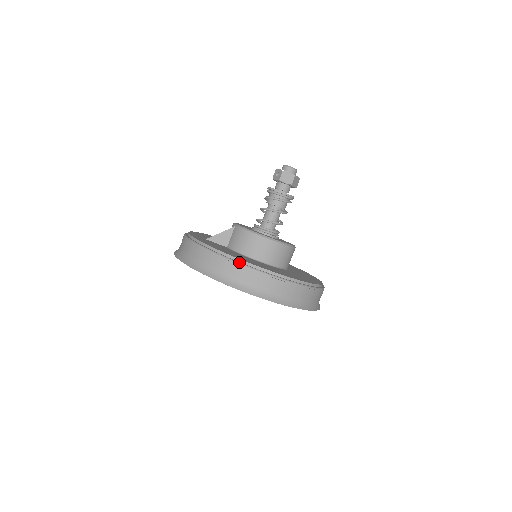
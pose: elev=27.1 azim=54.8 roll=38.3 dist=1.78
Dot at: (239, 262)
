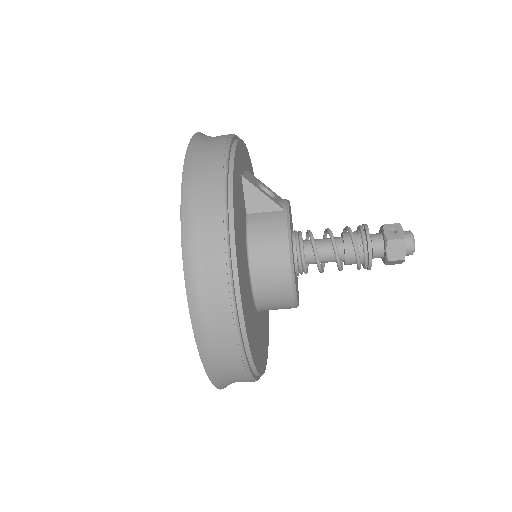
Dot at: (232, 274)
